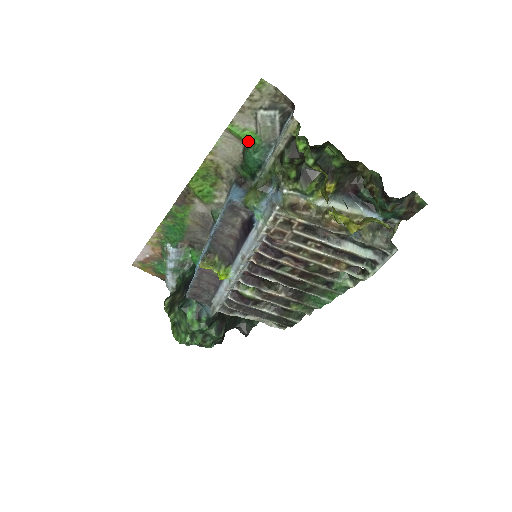
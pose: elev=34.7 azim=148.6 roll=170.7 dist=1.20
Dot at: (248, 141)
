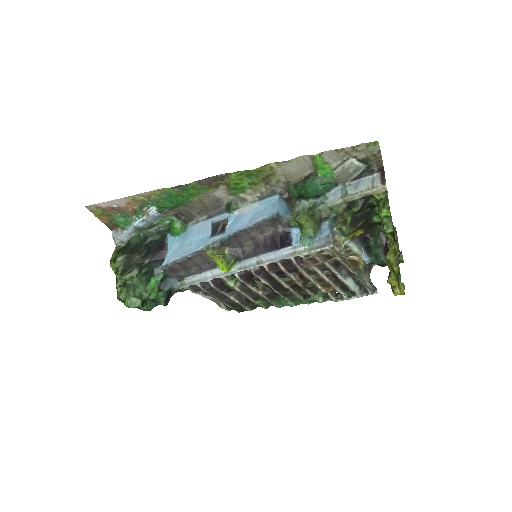
Dot at: (321, 172)
